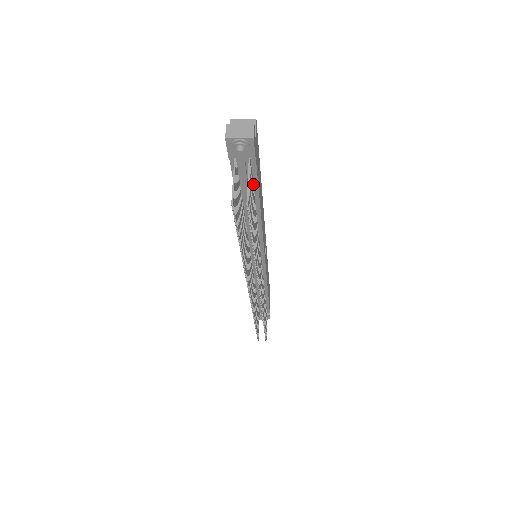
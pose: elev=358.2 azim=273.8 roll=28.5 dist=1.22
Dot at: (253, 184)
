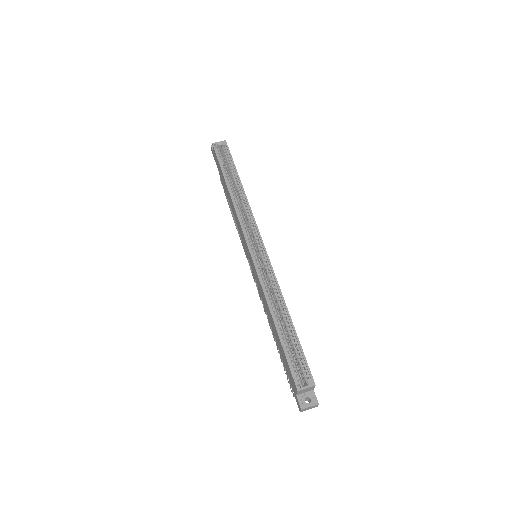
Dot at: occluded
